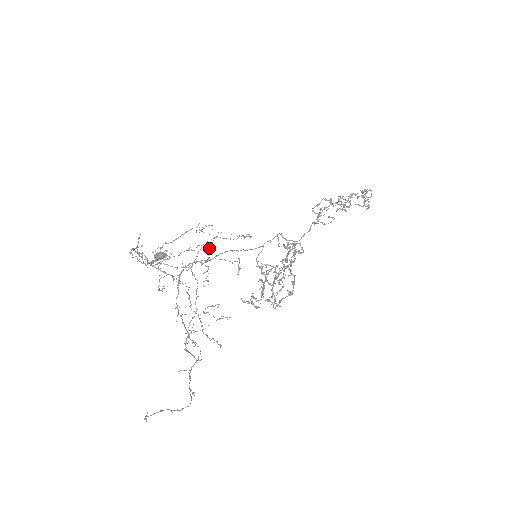
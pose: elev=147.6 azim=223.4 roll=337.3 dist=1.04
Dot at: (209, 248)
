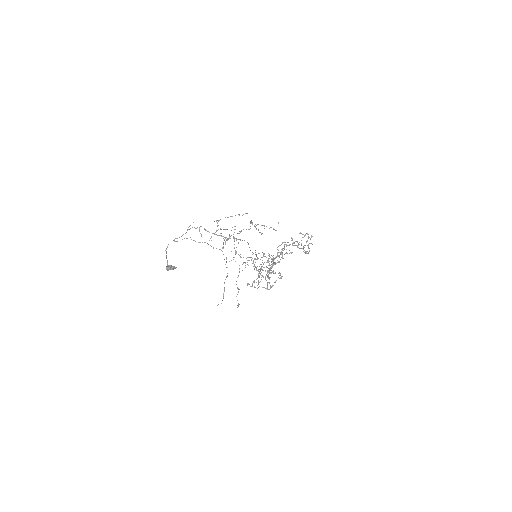
Dot at: (250, 223)
